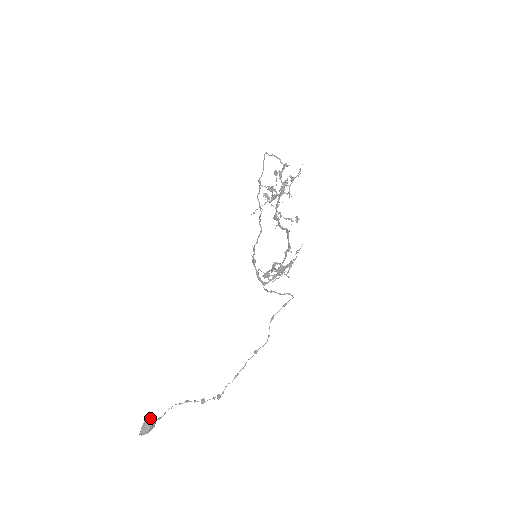
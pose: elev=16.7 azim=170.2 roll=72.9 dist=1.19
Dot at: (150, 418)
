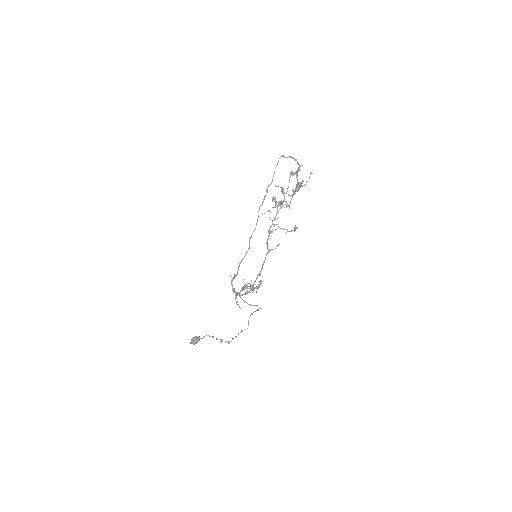
Dot at: (196, 337)
